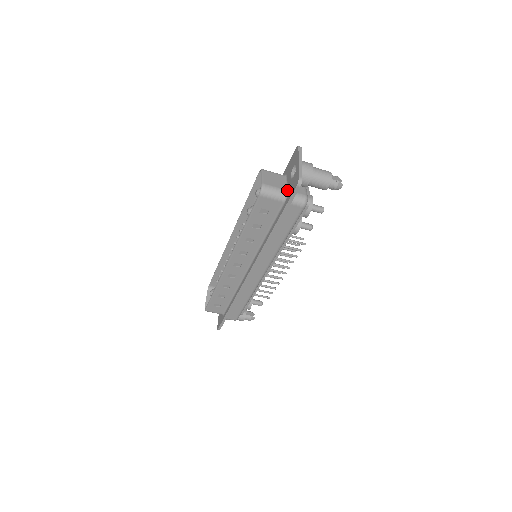
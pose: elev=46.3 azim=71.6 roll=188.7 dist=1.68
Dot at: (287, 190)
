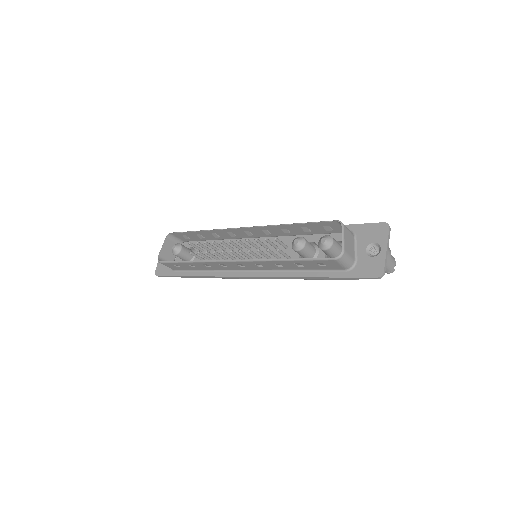
Dot at: (356, 261)
